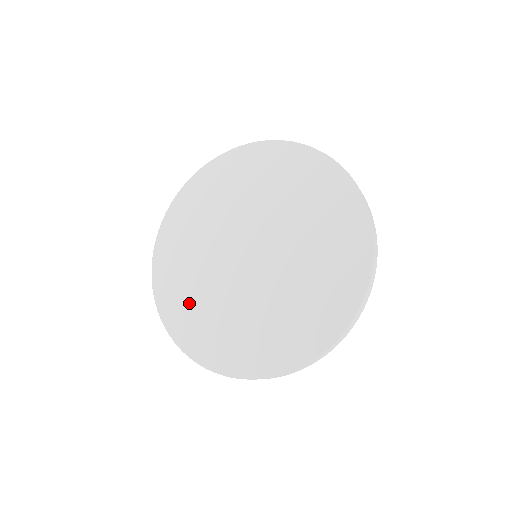
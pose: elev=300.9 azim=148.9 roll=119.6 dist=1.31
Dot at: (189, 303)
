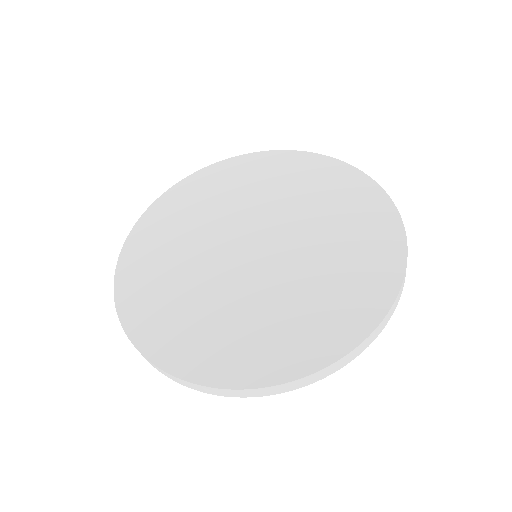
Dot at: (205, 332)
